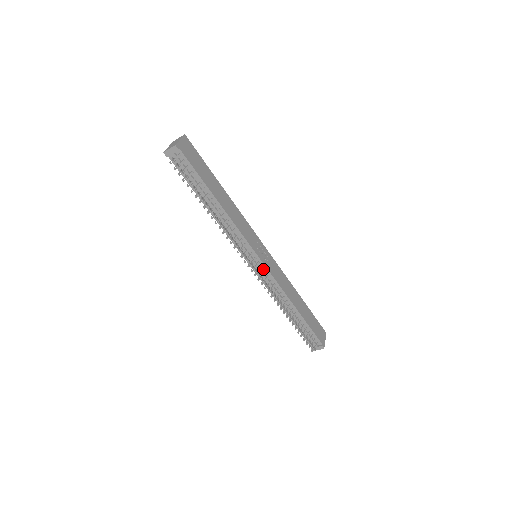
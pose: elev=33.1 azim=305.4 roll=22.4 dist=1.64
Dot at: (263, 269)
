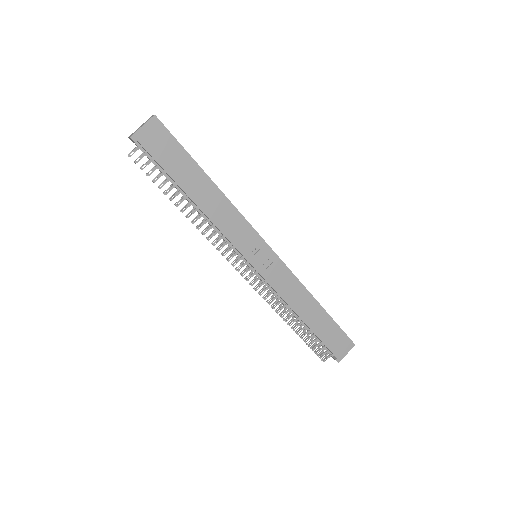
Dot at: (259, 274)
